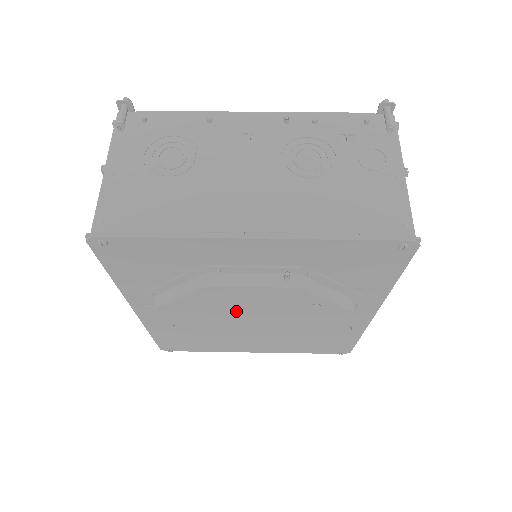
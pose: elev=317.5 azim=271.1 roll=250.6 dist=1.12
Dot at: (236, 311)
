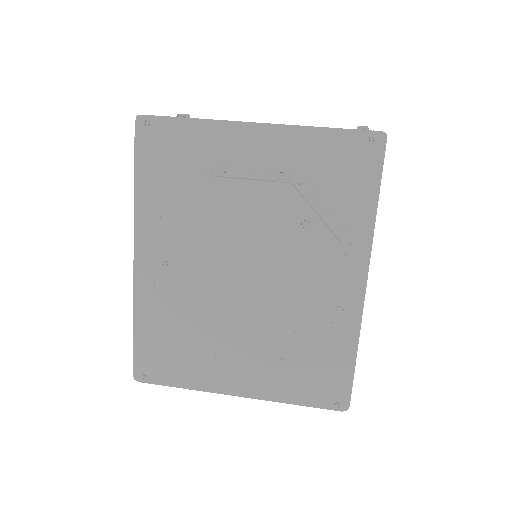
Dot at: (231, 234)
